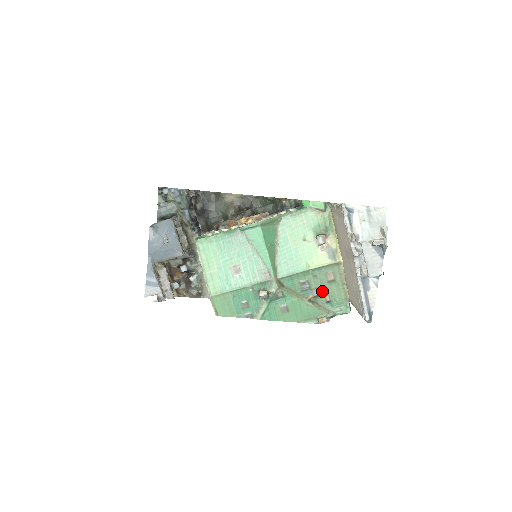
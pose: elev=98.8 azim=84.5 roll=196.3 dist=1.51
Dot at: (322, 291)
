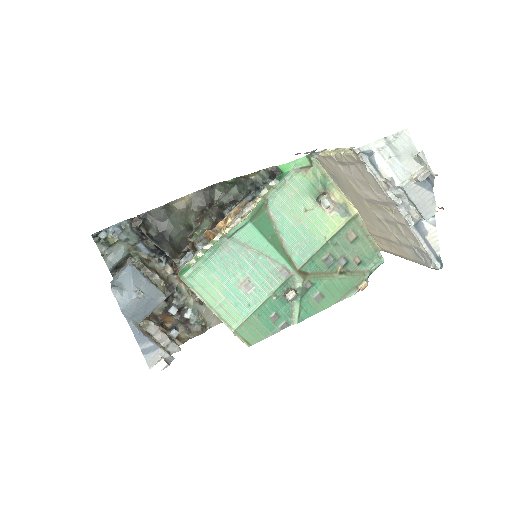
Dot at: (349, 256)
